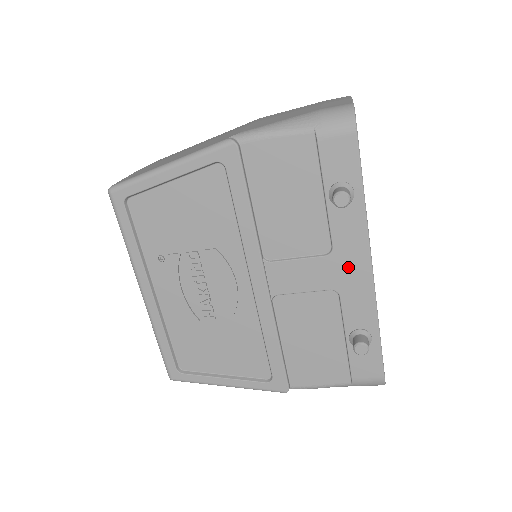
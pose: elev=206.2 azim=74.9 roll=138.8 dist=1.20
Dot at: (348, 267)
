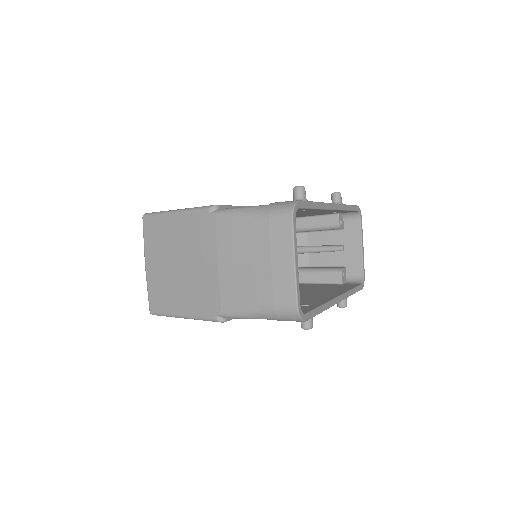
Dot at: occluded
